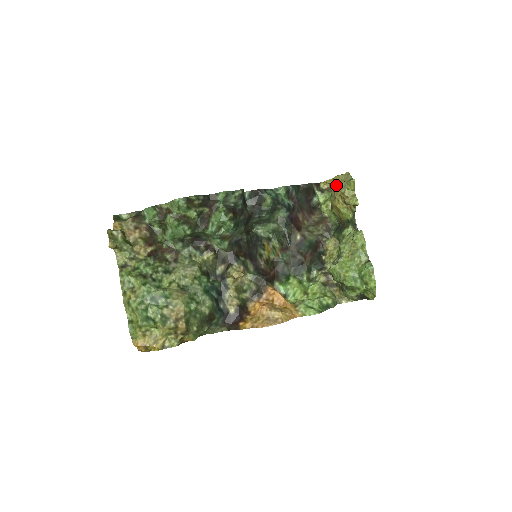
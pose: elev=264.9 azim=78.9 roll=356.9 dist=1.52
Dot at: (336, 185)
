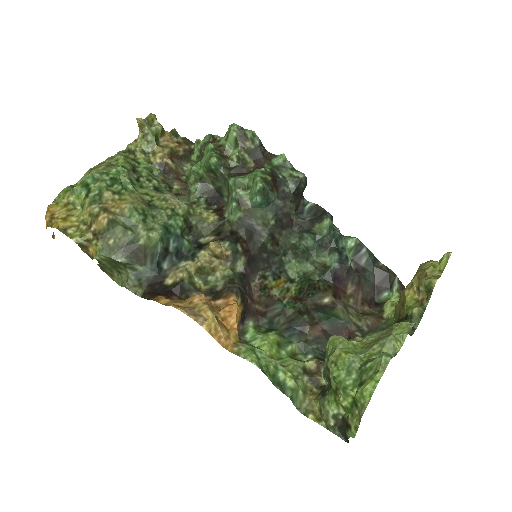
Dot at: (423, 264)
